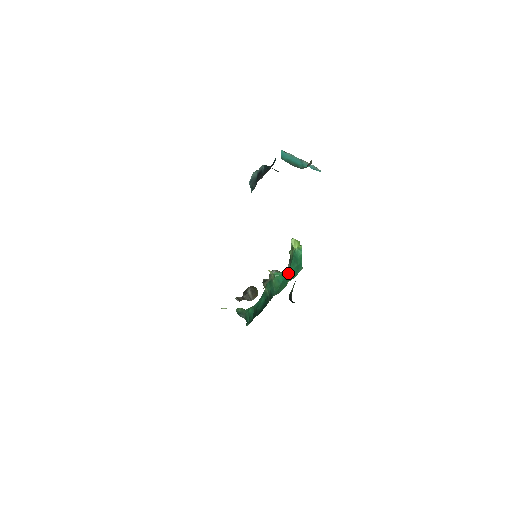
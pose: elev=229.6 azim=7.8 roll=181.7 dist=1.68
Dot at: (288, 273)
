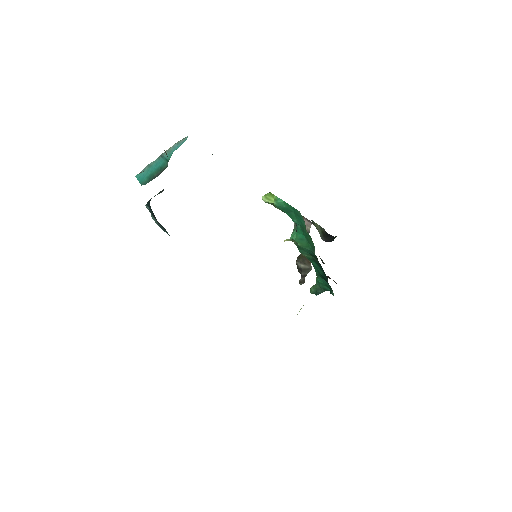
Dot at: (298, 225)
